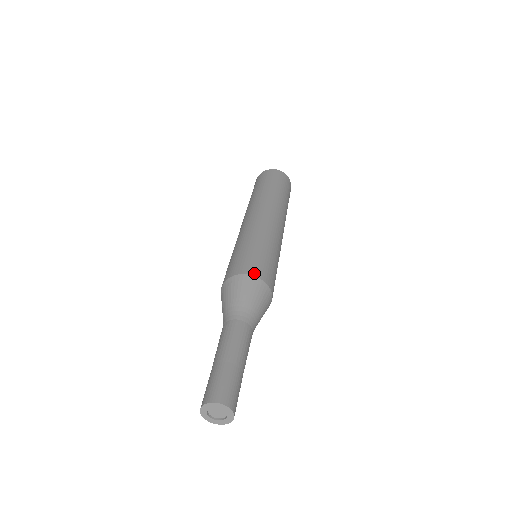
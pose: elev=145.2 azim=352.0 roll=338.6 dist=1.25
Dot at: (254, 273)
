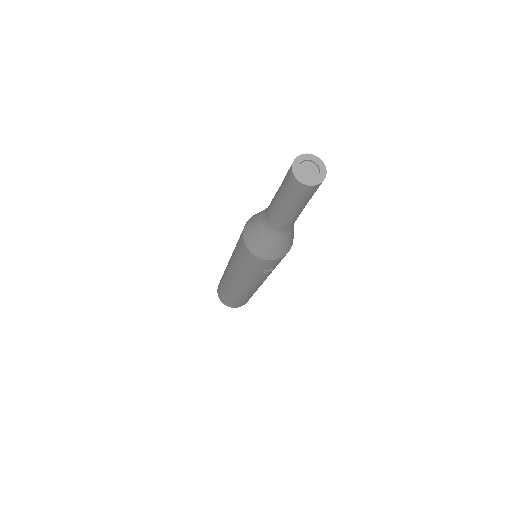
Dot at: occluded
